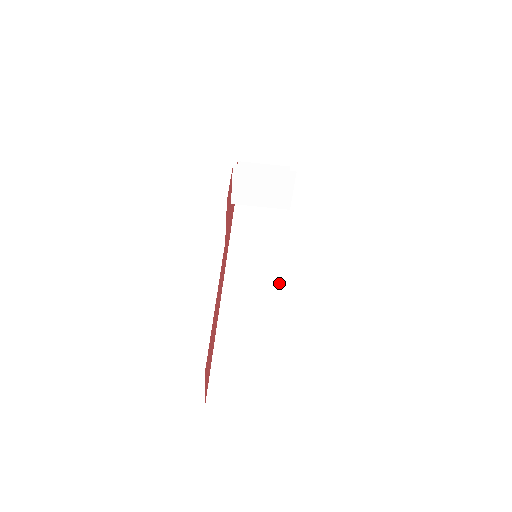
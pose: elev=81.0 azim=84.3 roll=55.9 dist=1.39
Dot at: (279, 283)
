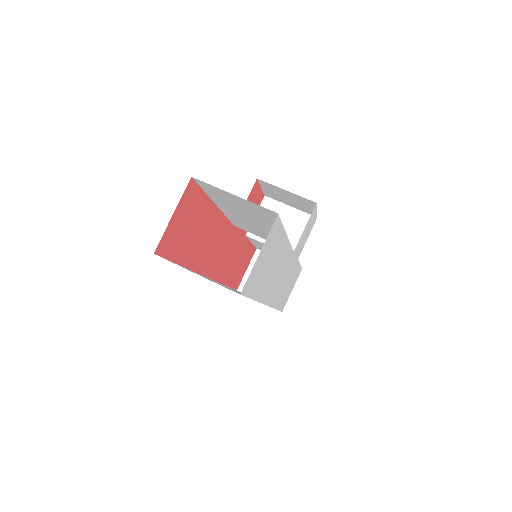
Dot at: occluded
